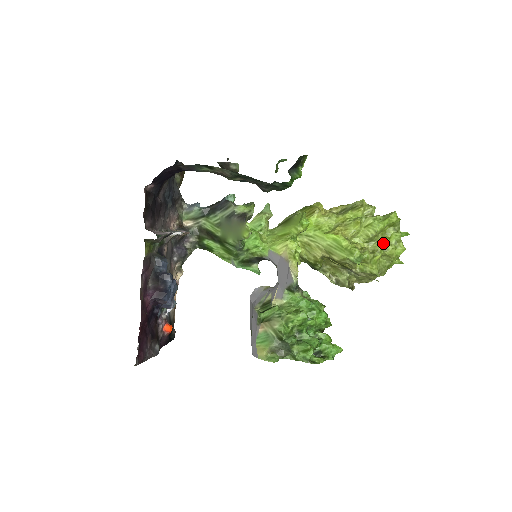
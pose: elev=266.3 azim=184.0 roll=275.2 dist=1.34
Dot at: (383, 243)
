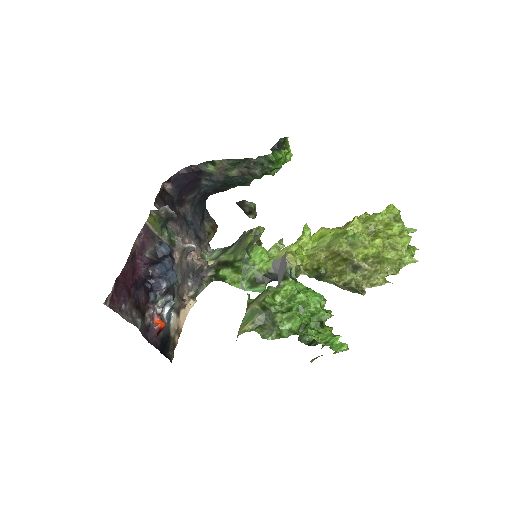
Dot at: (386, 235)
